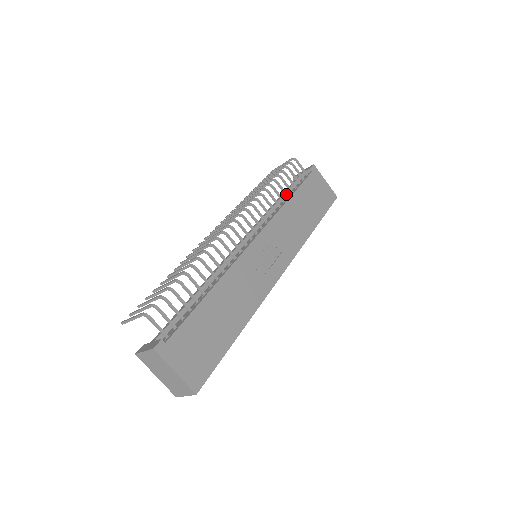
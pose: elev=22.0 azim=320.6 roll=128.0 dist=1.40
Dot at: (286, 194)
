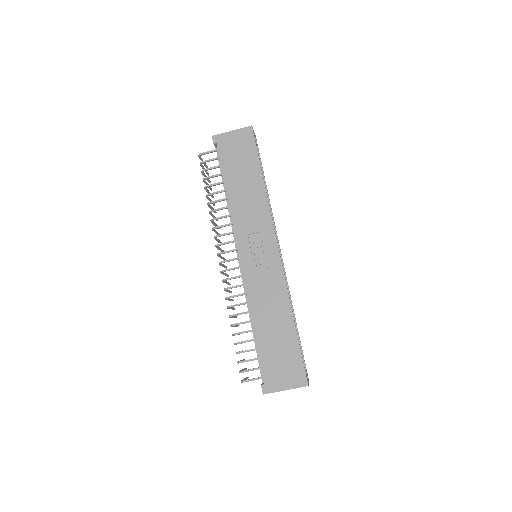
Dot at: (223, 191)
